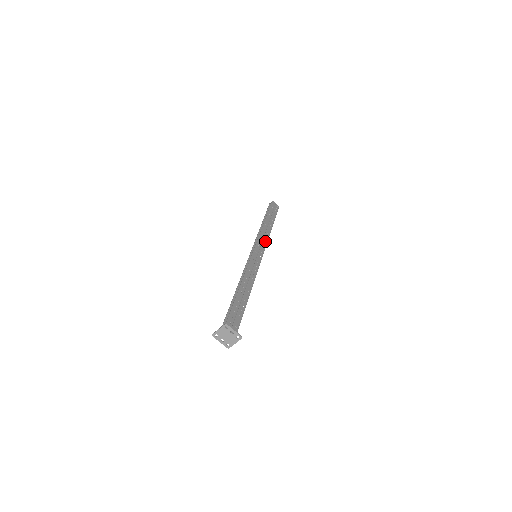
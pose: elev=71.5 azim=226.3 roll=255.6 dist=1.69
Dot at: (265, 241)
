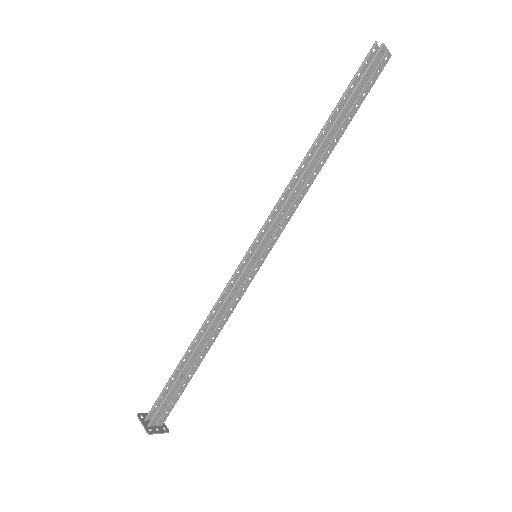
Dot at: (292, 211)
